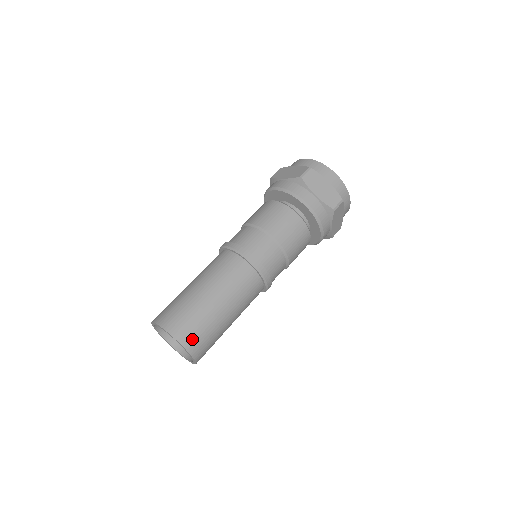
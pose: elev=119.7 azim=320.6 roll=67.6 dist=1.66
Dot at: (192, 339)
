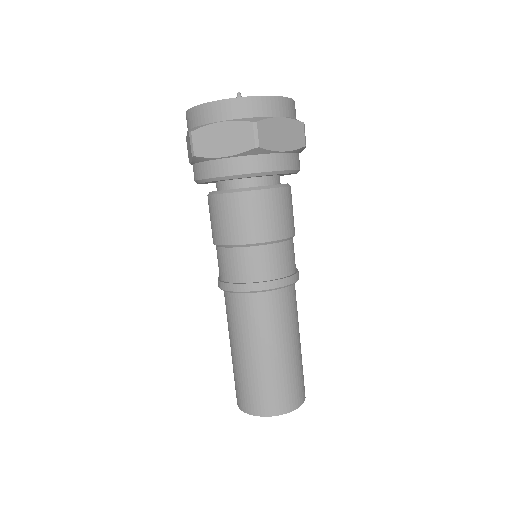
Dot at: (301, 393)
